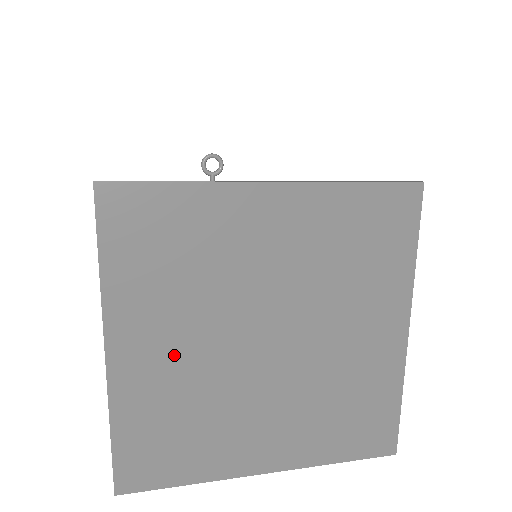
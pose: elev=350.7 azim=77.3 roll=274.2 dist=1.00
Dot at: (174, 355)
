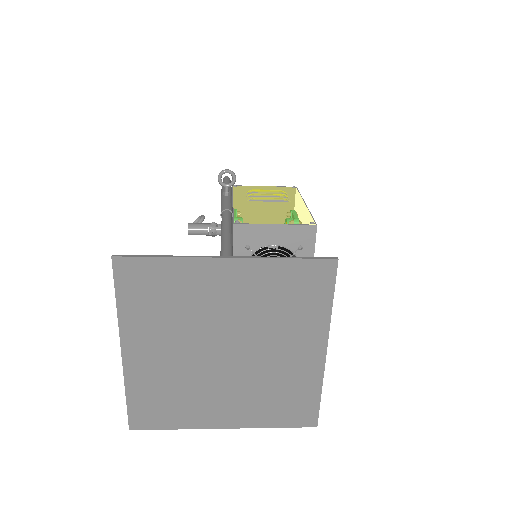
Dot at: (164, 356)
